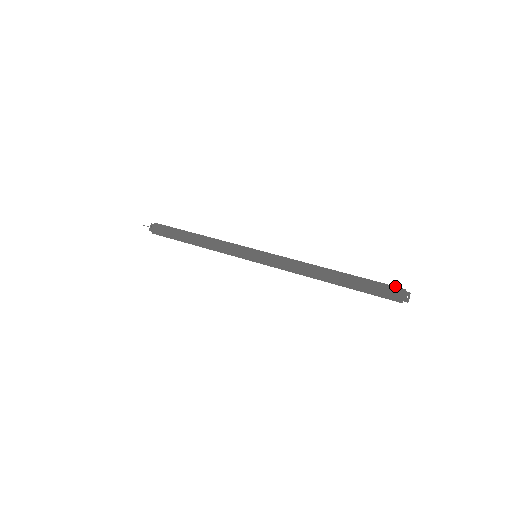
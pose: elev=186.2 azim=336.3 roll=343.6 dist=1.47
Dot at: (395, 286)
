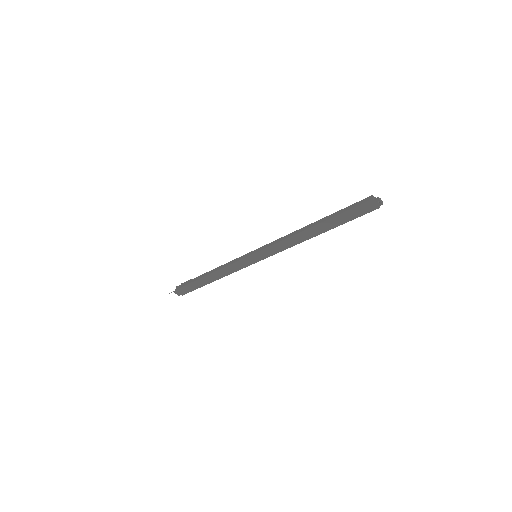
Dot at: (363, 203)
